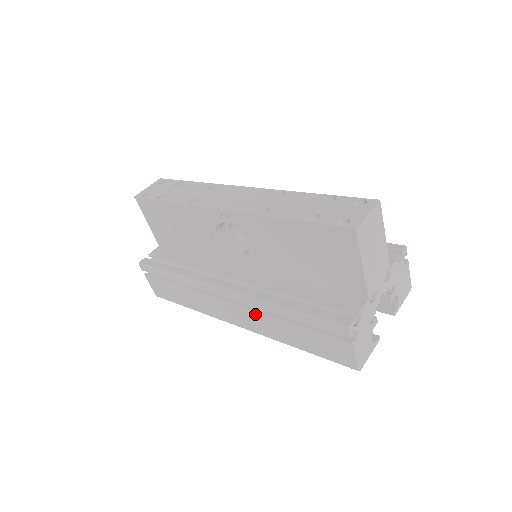
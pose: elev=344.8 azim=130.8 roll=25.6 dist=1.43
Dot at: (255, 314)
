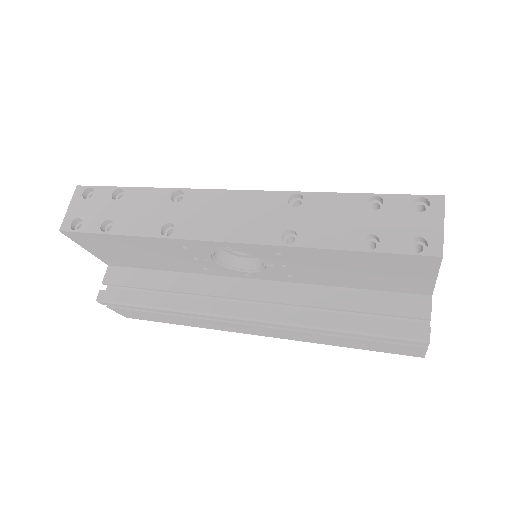
Dot at: (290, 332)
